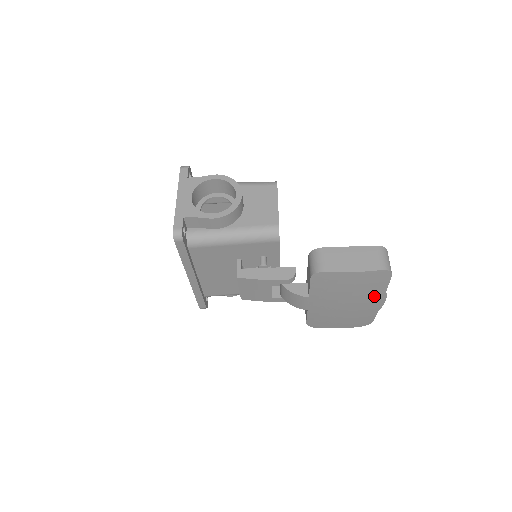
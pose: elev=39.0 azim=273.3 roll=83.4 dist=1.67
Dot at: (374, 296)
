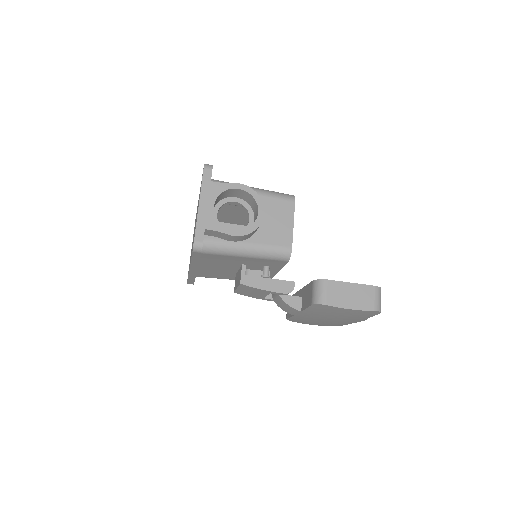
Dot at: (357, 319)
